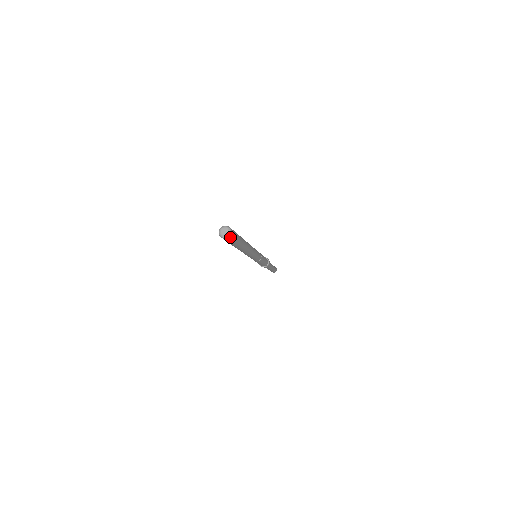
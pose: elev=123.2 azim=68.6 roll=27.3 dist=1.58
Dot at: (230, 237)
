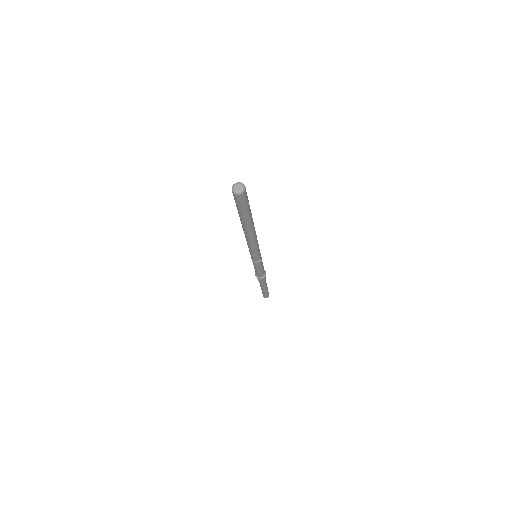
Dot at: (243, 195)
